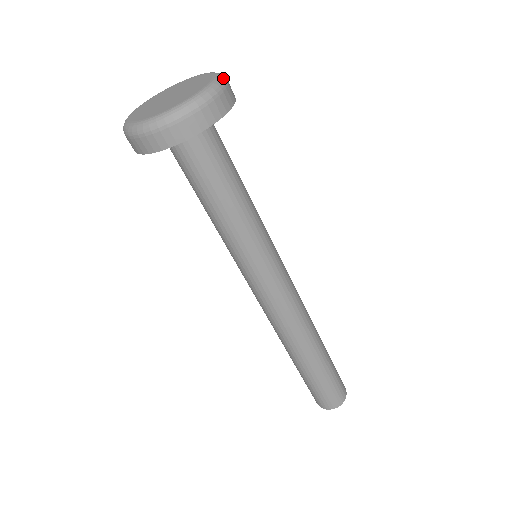
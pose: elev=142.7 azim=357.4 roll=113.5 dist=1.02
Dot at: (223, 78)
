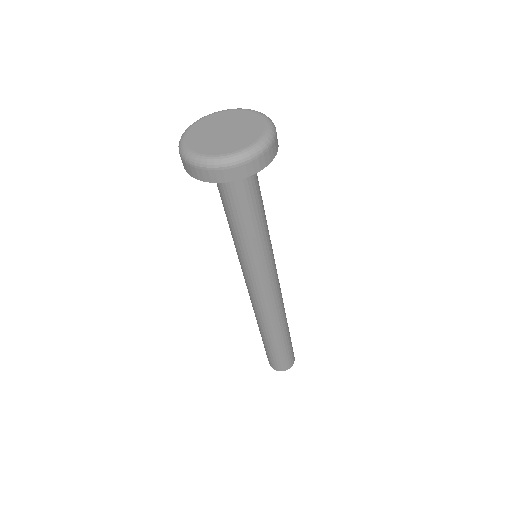
Dot at: (259, 112)
